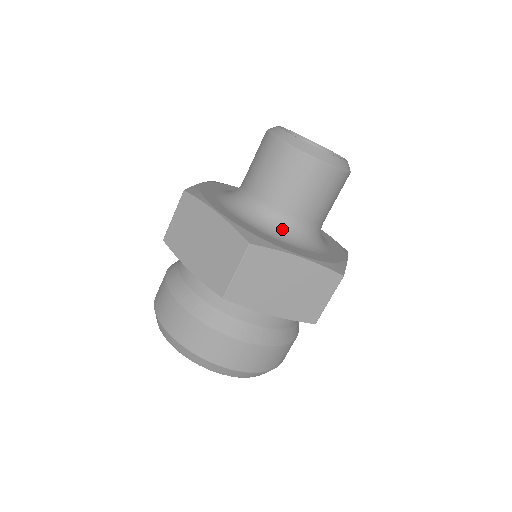
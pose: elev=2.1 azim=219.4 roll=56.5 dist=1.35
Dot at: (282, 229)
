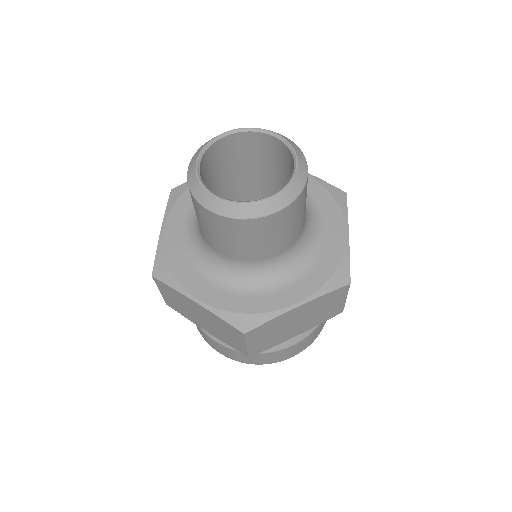
Dot at: (209, 260)
